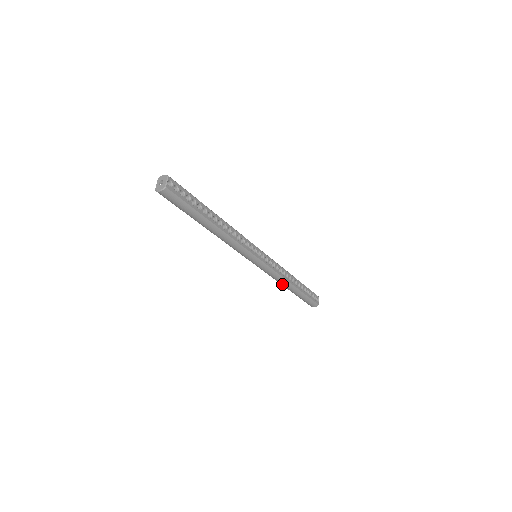
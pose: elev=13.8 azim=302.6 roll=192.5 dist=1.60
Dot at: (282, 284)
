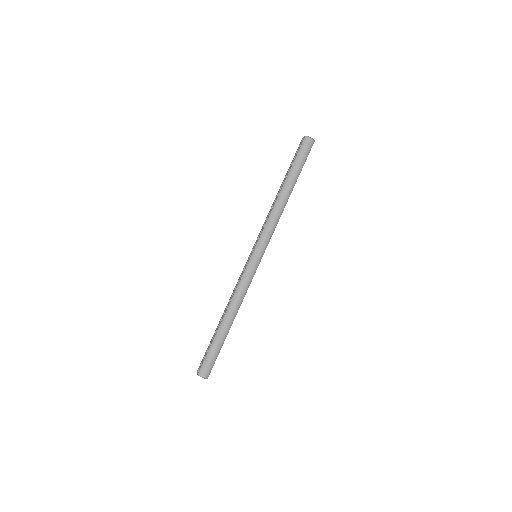
Dot at: (232, 307)
